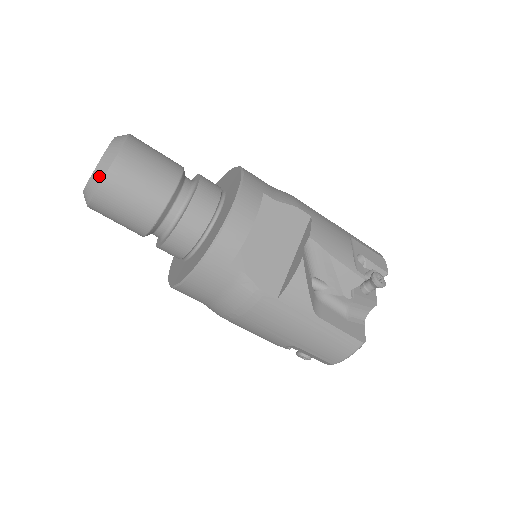
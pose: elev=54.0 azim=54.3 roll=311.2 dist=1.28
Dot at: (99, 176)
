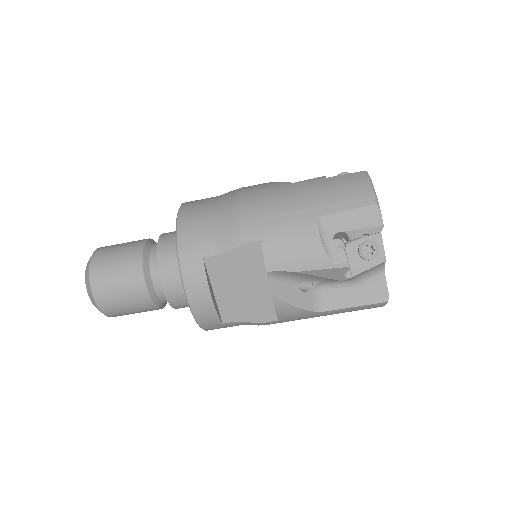
Dot at: (101, 312)
